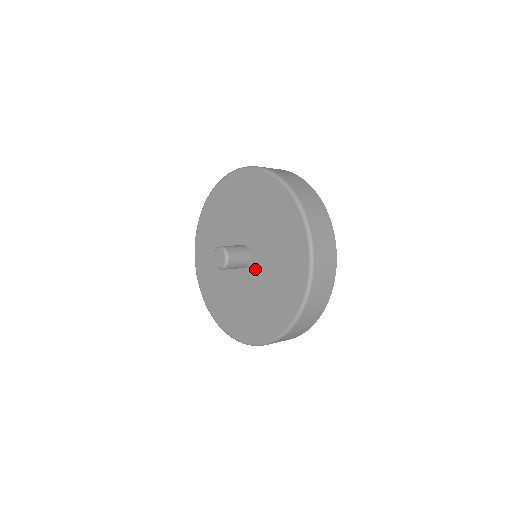
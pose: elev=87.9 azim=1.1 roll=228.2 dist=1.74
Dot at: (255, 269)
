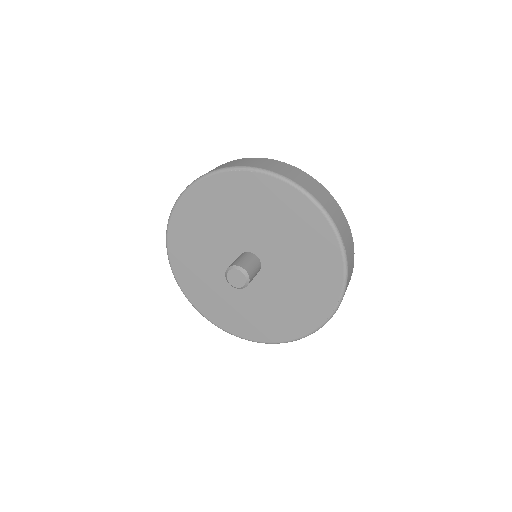
Dot at: (269, 259)
